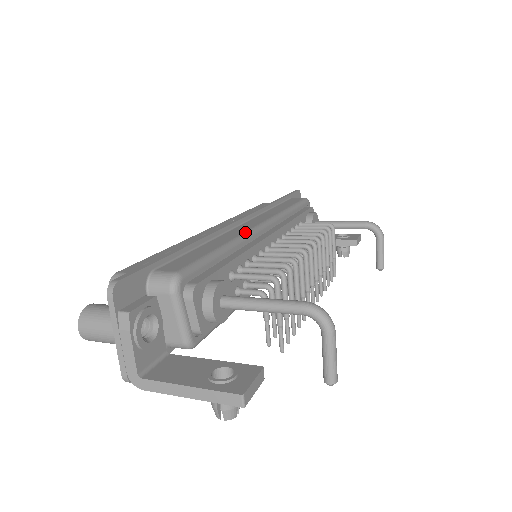
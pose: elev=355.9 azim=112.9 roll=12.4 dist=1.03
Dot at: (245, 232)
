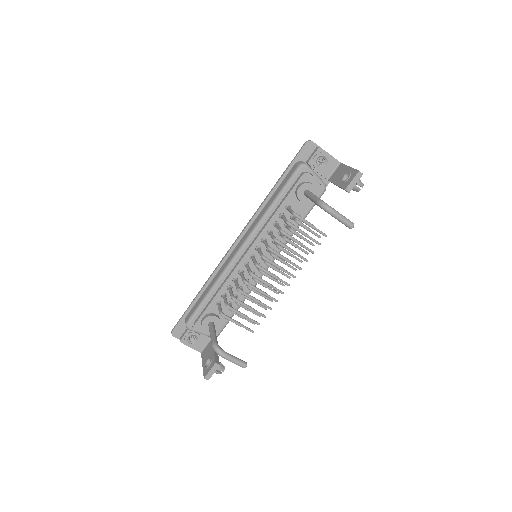
Dot at: (226, 266)
